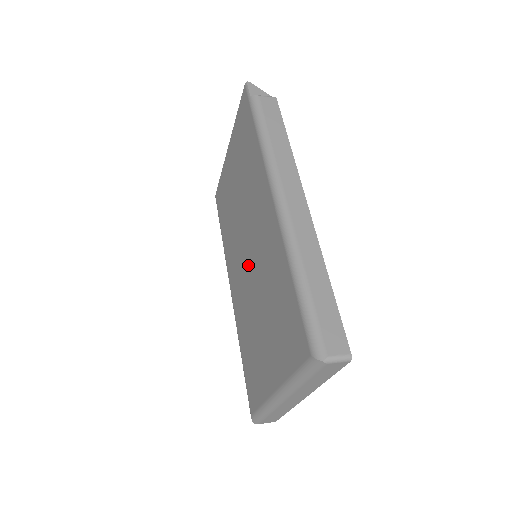
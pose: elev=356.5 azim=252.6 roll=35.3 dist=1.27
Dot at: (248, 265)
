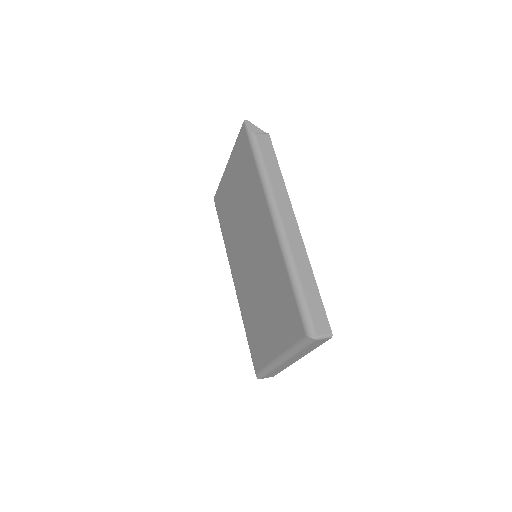
Dot at: (250, 263)
